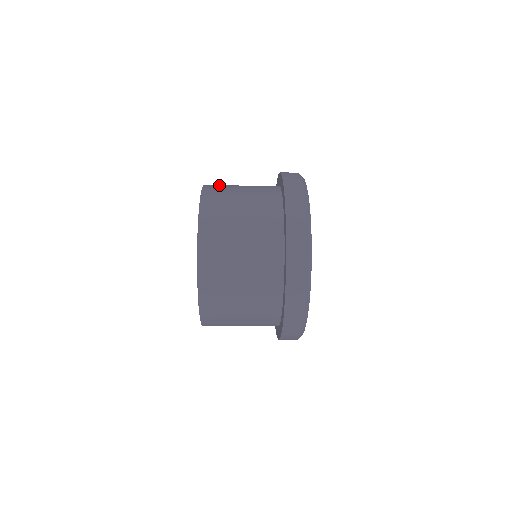
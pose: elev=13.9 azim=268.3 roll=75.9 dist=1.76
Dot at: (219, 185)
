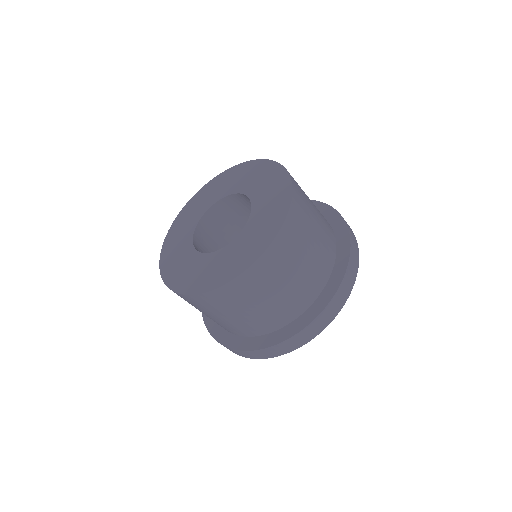
Dot at: occluded
